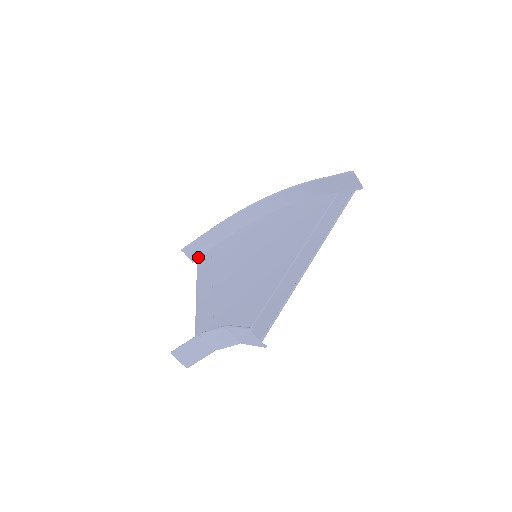
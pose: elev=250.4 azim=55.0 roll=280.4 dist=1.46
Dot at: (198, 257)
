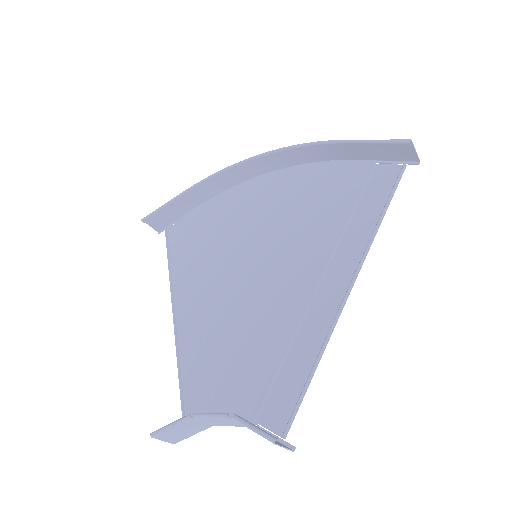
Dot at: (166, 227)
